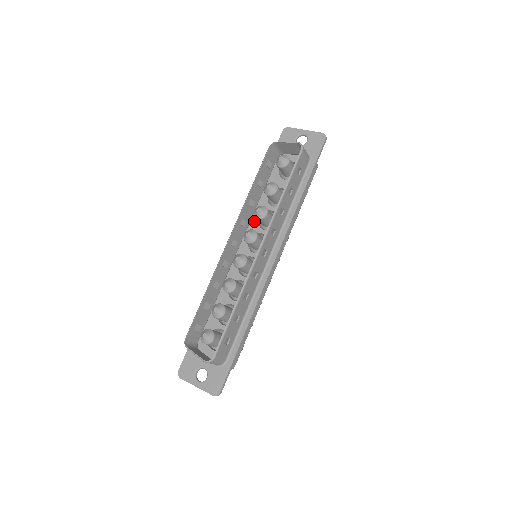
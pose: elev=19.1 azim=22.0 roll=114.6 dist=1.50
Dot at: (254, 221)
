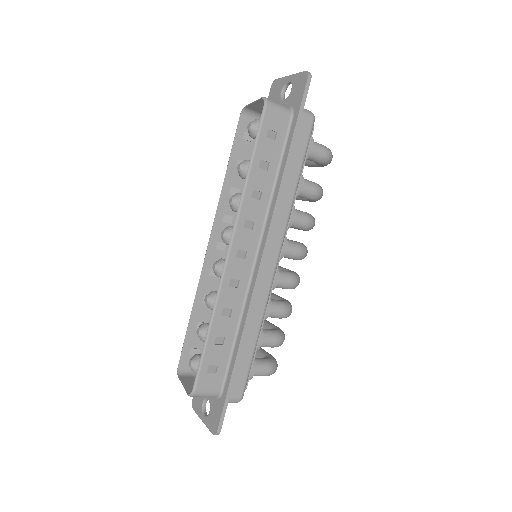
Dot at: occluded
